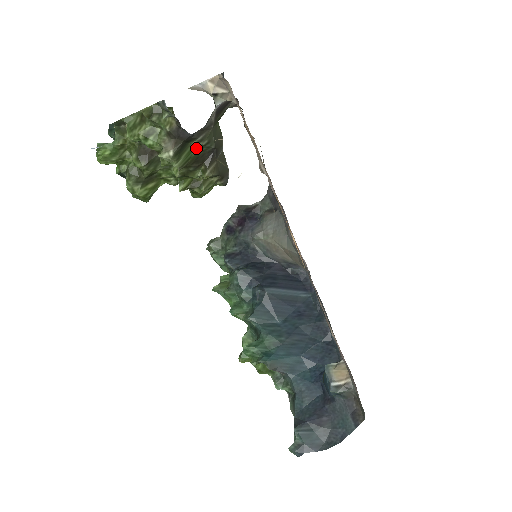
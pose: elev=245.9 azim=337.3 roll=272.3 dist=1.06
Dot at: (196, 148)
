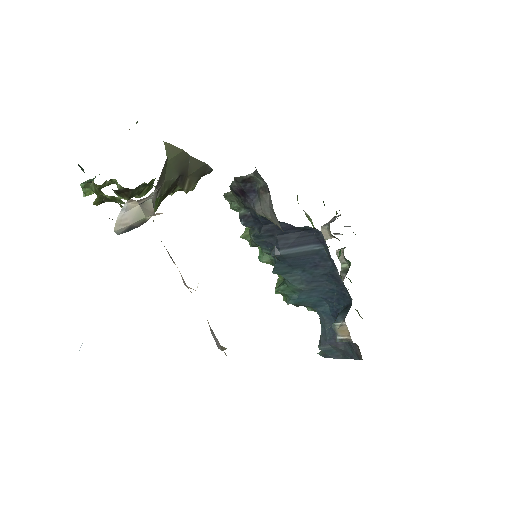
Dot at: occluded
